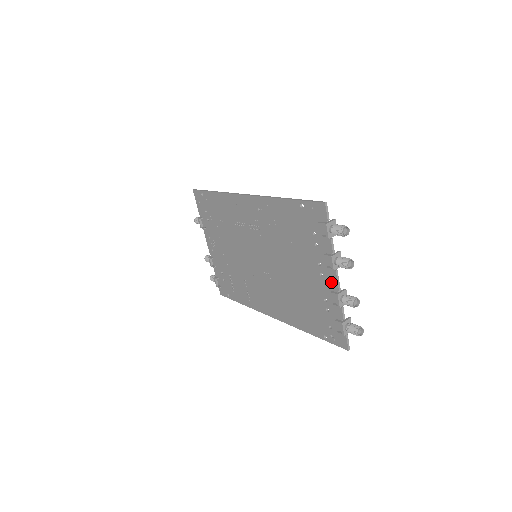
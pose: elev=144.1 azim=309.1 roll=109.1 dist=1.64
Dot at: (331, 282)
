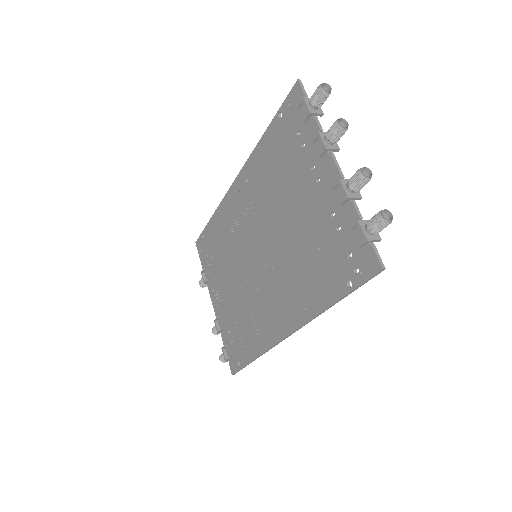
Dot at: (330, 176)
